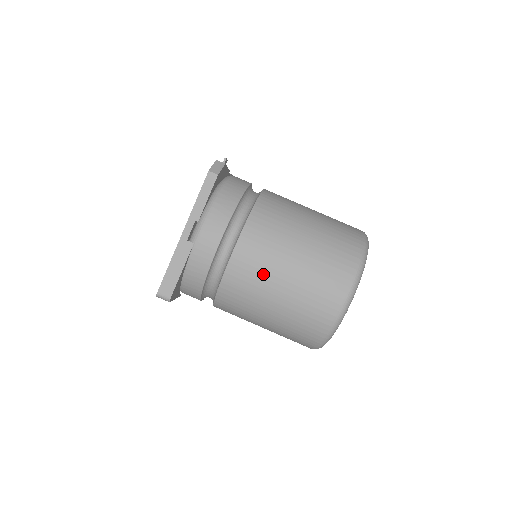
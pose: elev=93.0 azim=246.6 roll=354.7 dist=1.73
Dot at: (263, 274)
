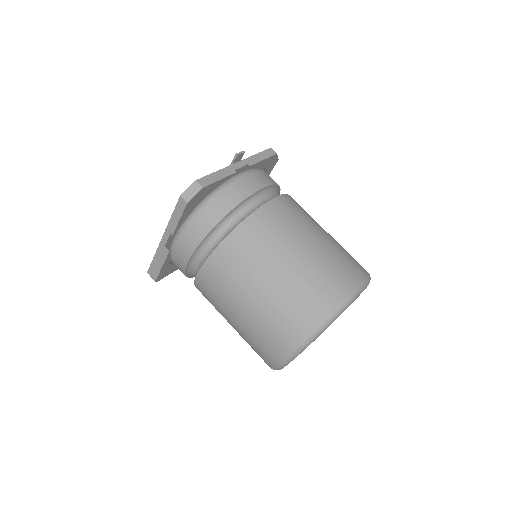
Dot at: (219, 302)
